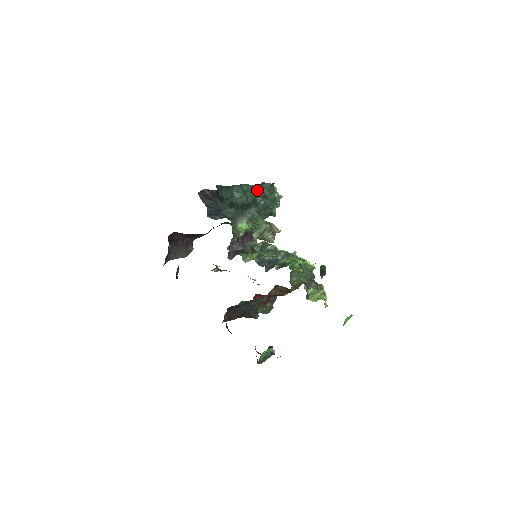
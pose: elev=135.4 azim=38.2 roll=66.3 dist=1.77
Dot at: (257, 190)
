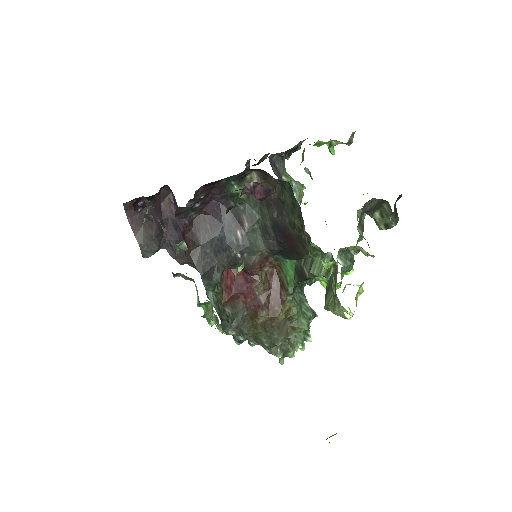
Dot at: occluded
